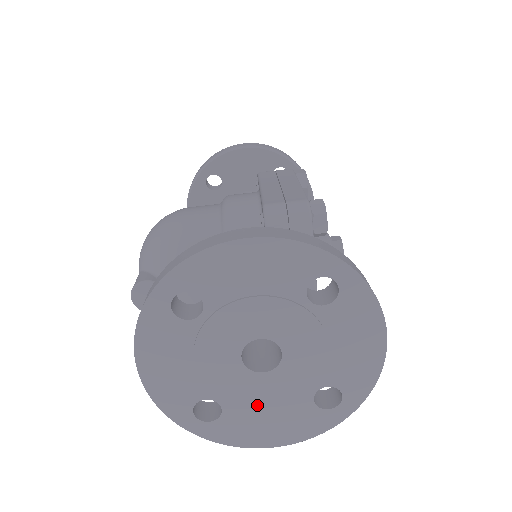
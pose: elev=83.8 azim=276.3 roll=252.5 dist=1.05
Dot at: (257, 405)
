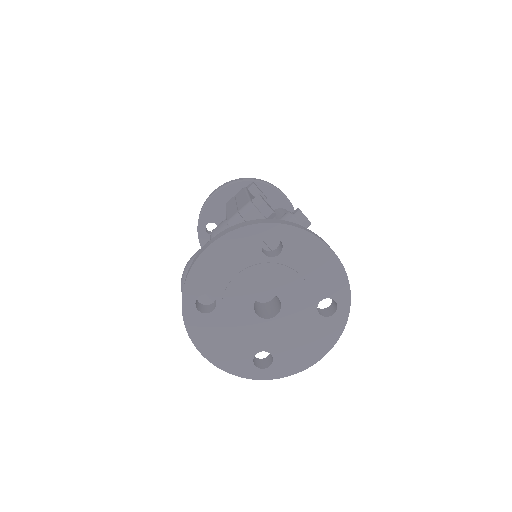
Dot at: (288, 338)
